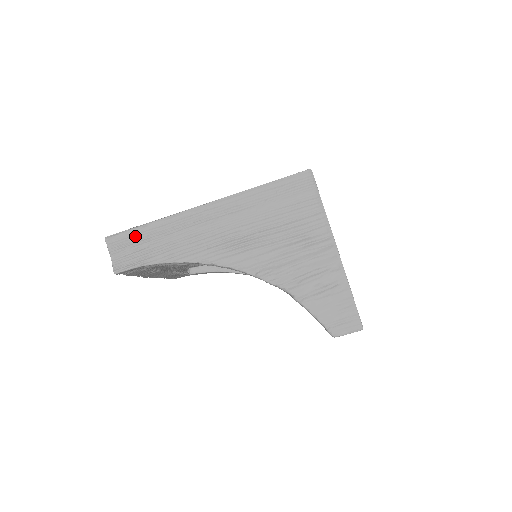
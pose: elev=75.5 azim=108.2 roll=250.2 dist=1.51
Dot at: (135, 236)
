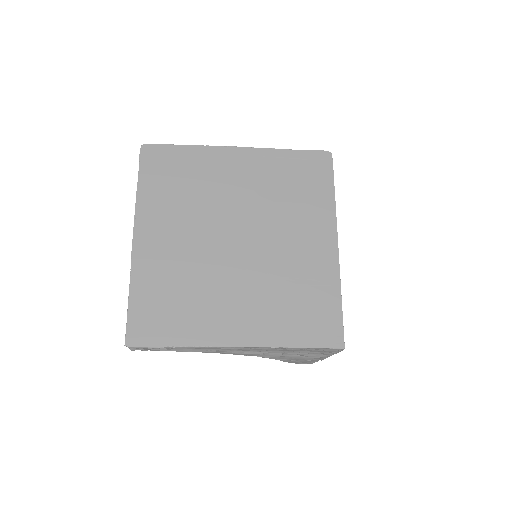
Dot at: occluded
